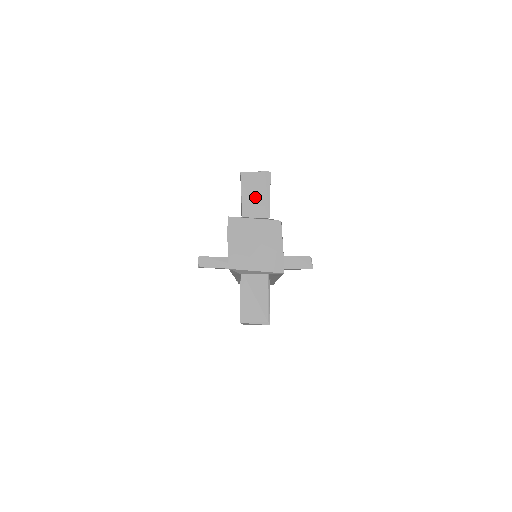
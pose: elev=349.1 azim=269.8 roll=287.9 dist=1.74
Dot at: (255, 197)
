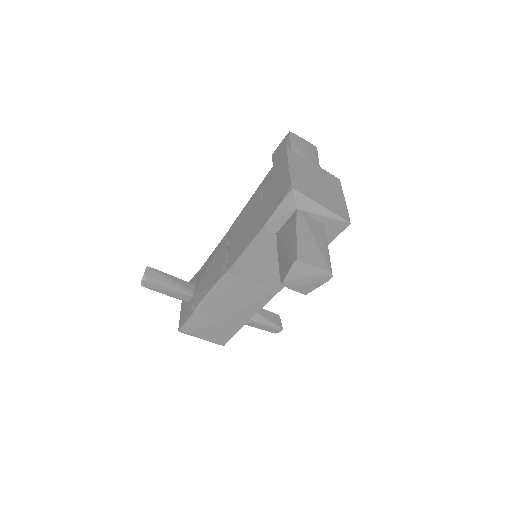
Dot at: (305, 156)
